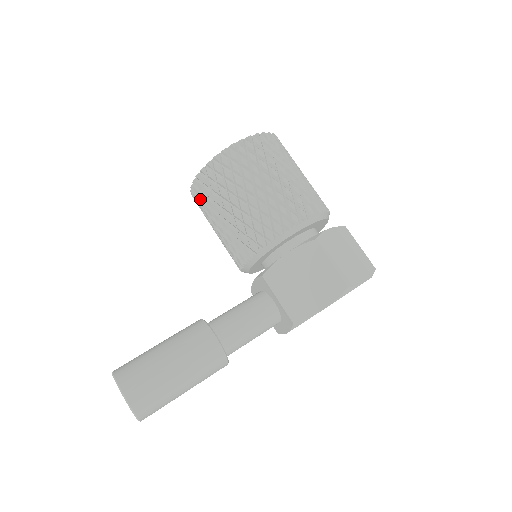
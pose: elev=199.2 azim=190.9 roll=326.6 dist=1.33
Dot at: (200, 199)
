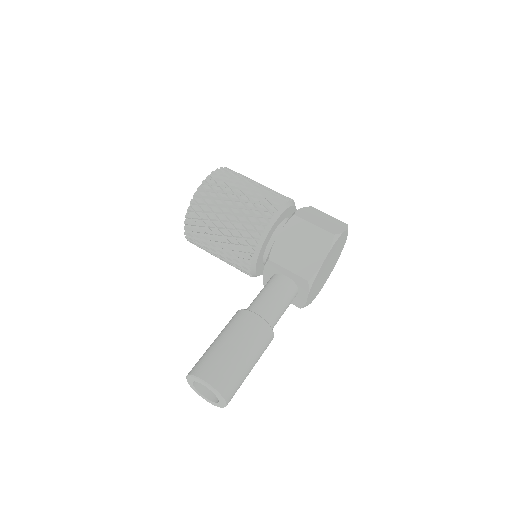
Dot at: (195, 233)
